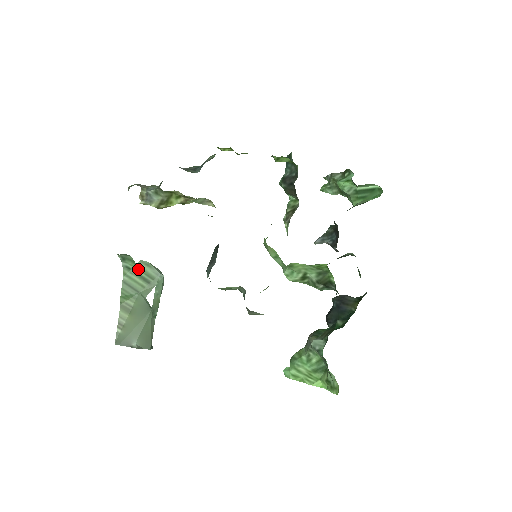
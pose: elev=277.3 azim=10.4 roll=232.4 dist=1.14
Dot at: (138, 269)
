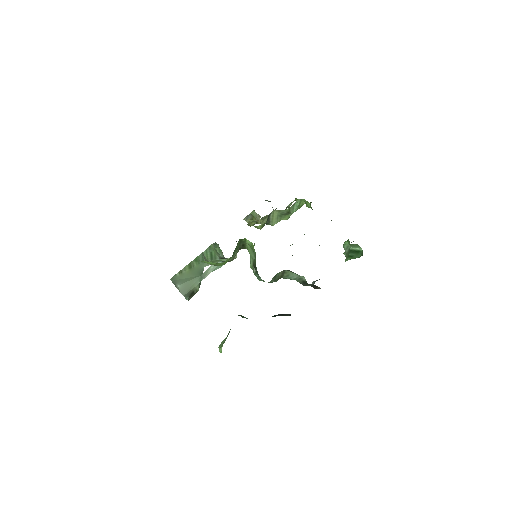
Dot at: occluded
